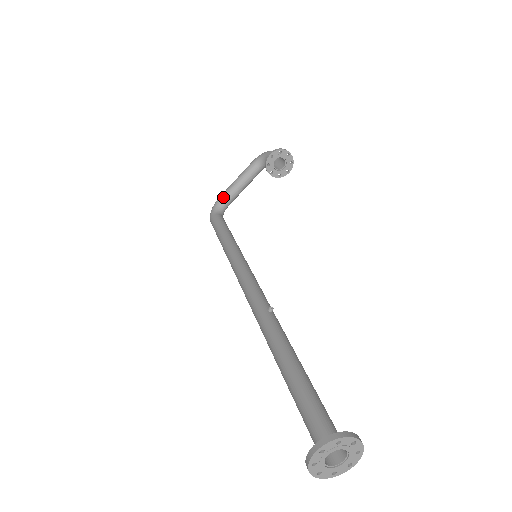
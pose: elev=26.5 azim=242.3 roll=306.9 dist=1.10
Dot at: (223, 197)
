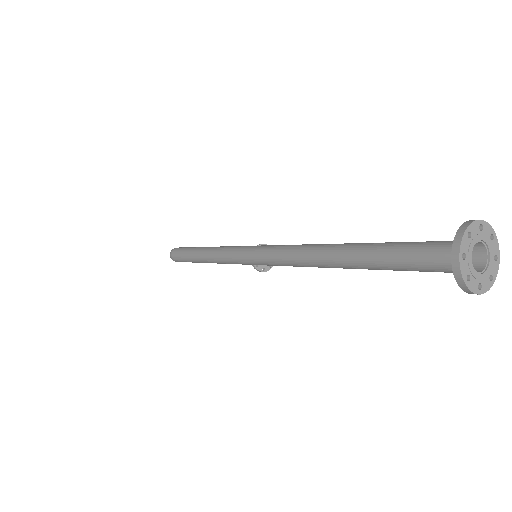
Dot at: occluded
